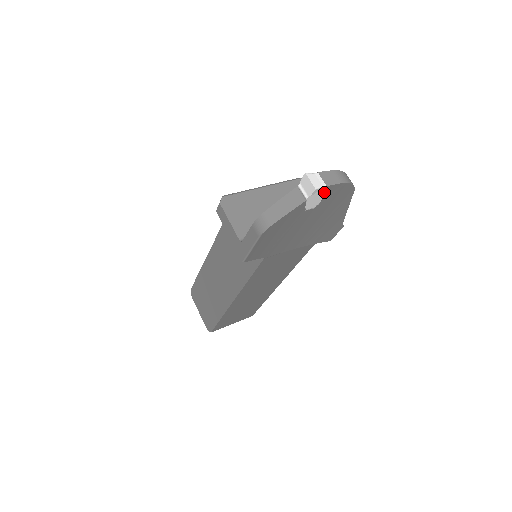
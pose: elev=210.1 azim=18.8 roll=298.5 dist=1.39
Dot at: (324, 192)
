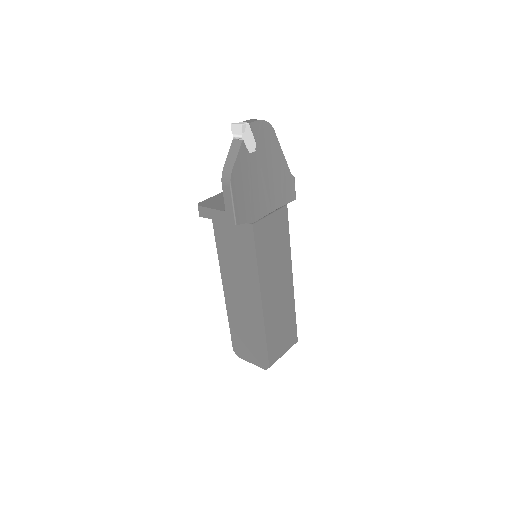
Dot at: (251, 131)
